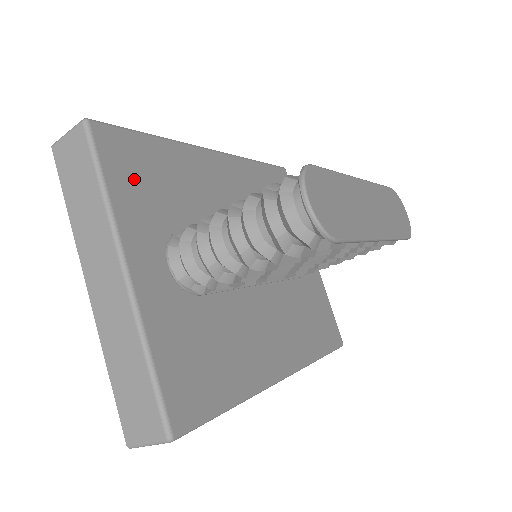
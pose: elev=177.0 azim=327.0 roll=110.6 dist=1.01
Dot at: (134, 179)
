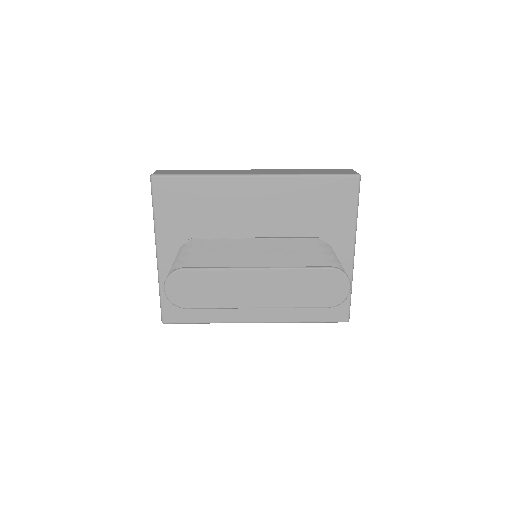
Dot at: (174, 207)
